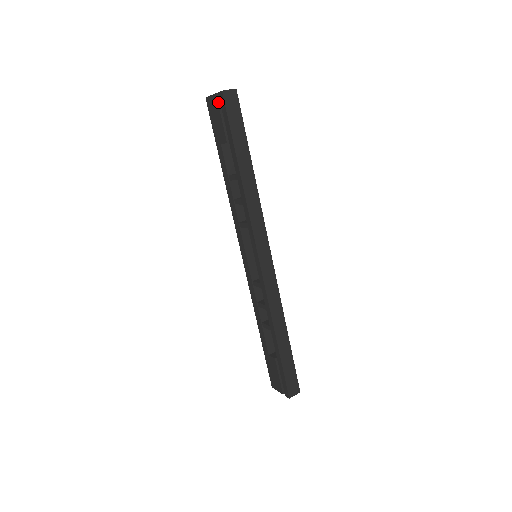
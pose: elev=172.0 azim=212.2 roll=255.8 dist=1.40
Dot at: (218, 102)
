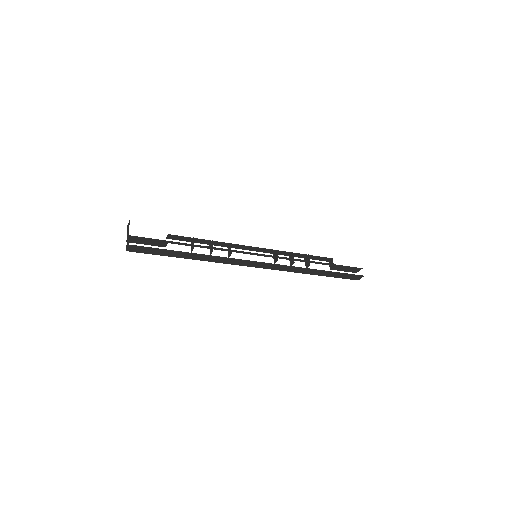
Dot at: occluded
